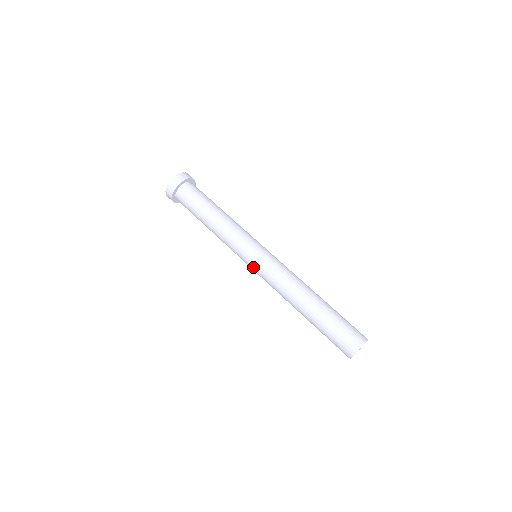
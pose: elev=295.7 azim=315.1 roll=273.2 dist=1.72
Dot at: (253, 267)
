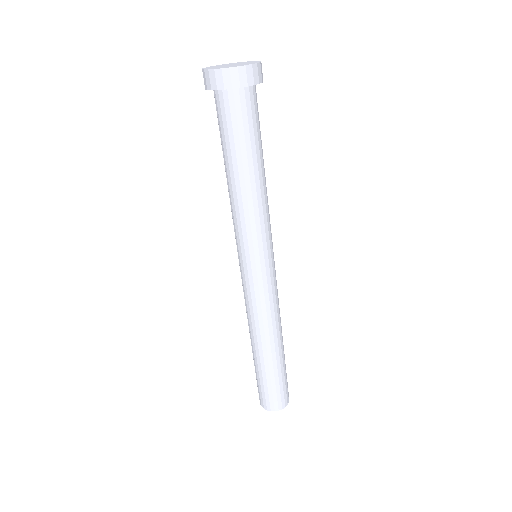
Dot at: occluded
